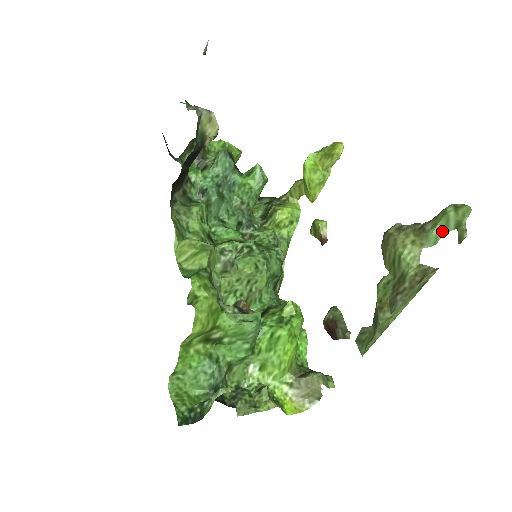
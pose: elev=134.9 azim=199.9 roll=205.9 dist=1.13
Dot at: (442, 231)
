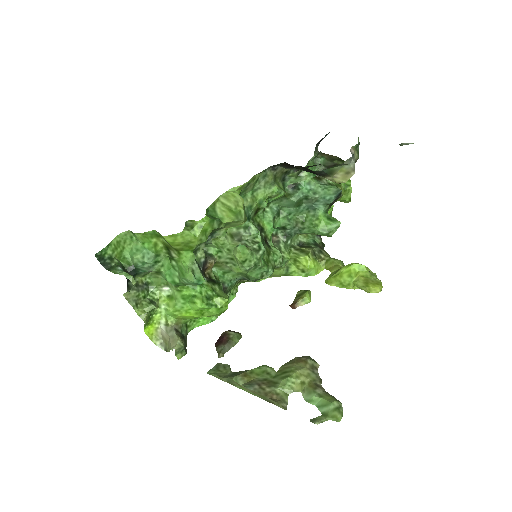
Dot at: (318, 403)
